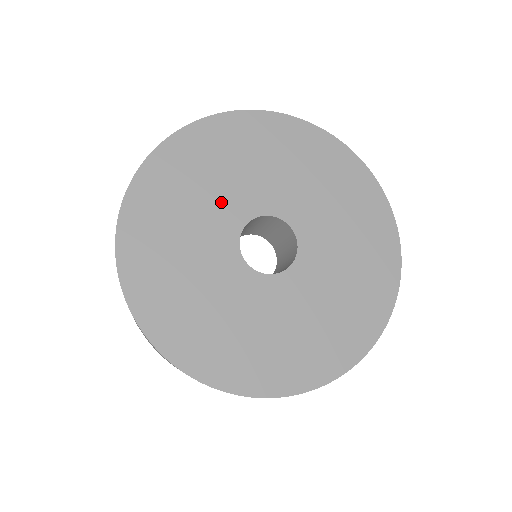
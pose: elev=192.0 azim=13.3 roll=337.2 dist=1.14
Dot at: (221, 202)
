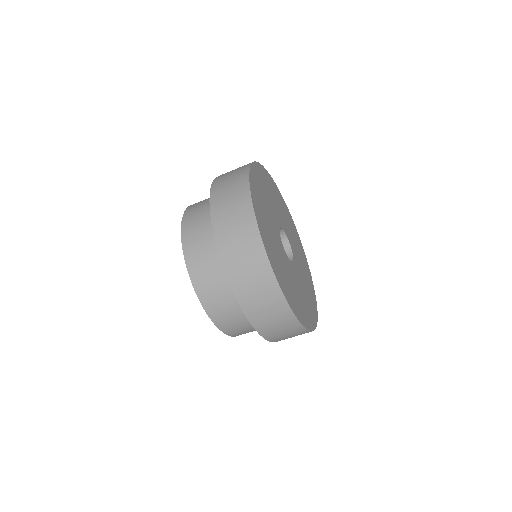
Dot at: (276, 210)
